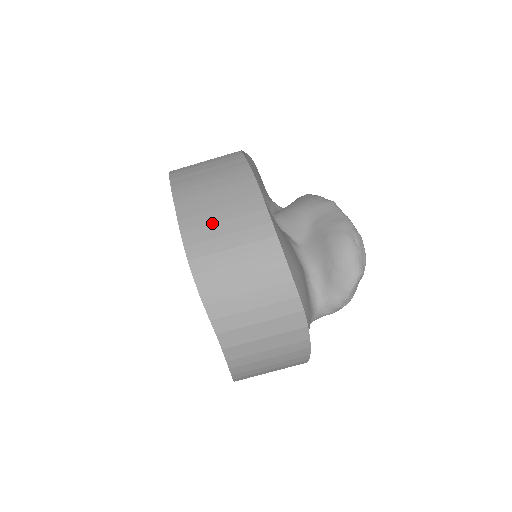
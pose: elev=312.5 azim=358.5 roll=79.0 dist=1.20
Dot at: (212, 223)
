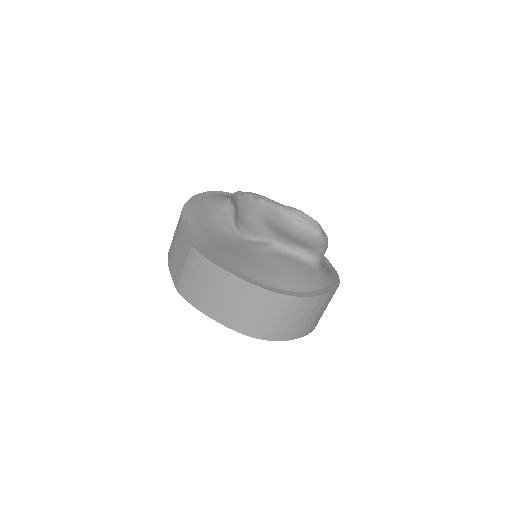
Dot at: (239, 314)
